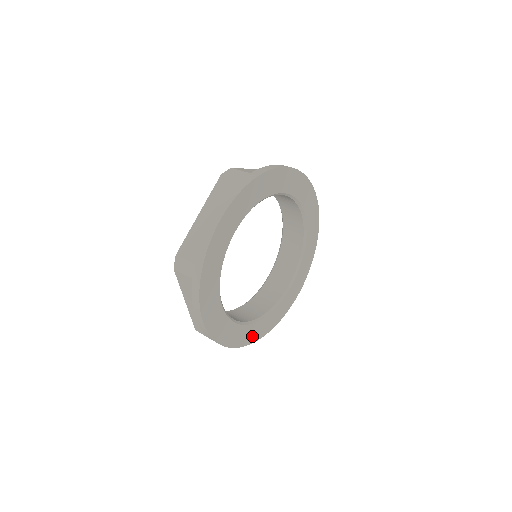
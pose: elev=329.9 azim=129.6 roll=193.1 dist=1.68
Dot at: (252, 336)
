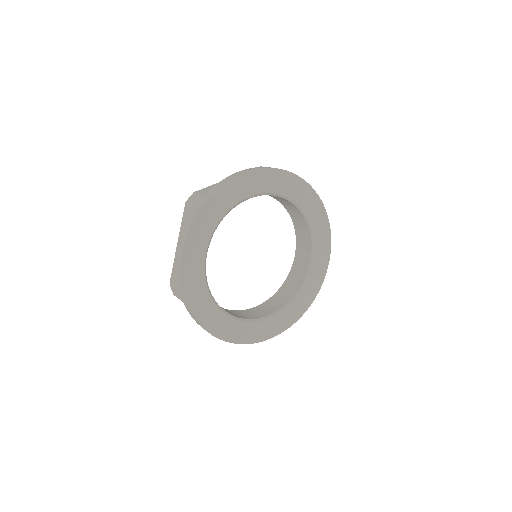
Dot at: (280, 326)
